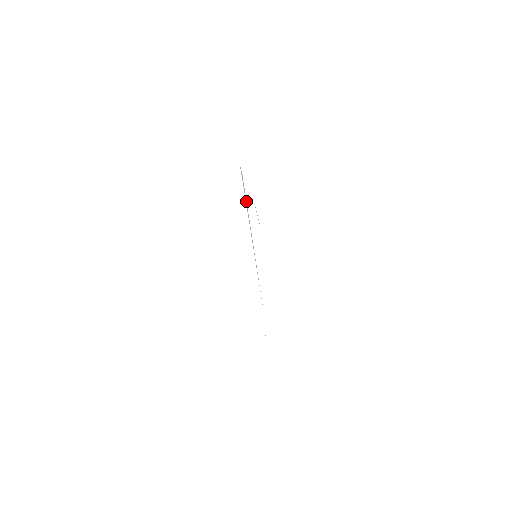
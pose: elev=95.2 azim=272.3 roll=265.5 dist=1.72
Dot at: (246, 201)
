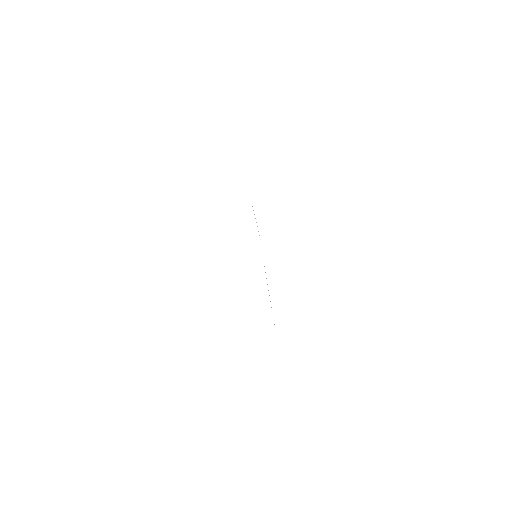
Dot at: occluded
